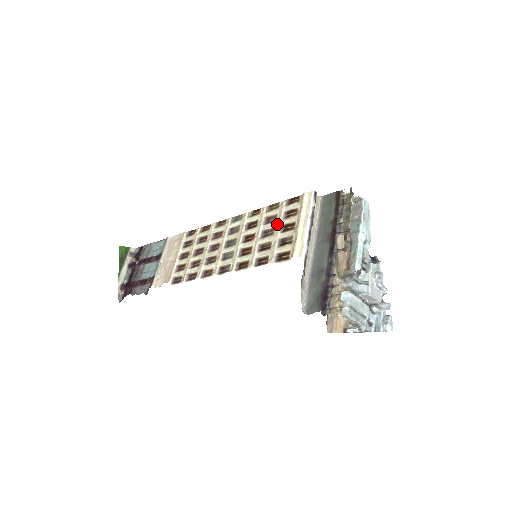
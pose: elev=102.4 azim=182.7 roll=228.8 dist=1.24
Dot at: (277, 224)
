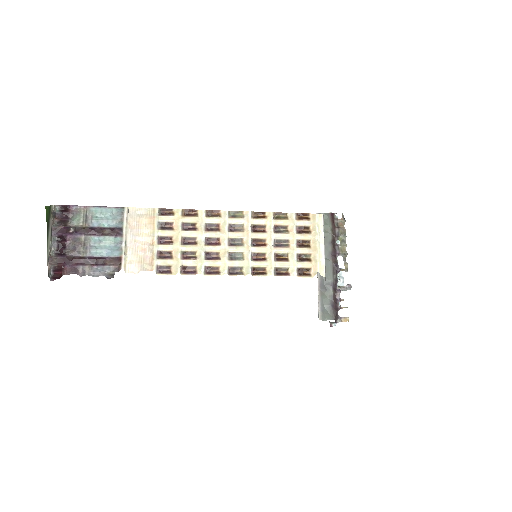
Dot at: (292, 237)
